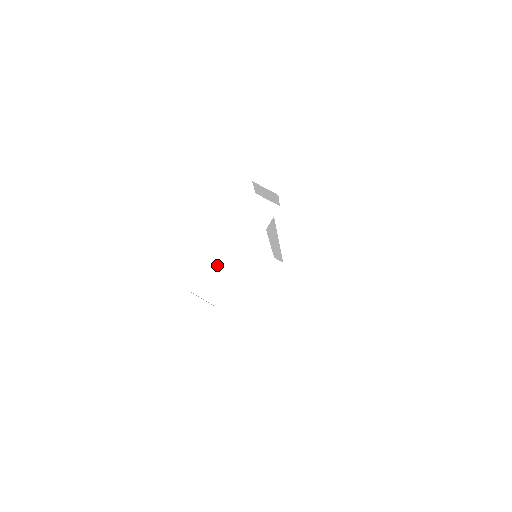
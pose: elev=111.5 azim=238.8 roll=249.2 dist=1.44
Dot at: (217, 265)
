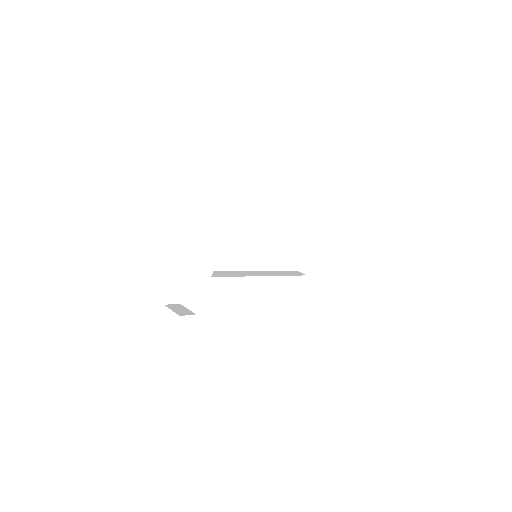
Dot at: (192, 281)
